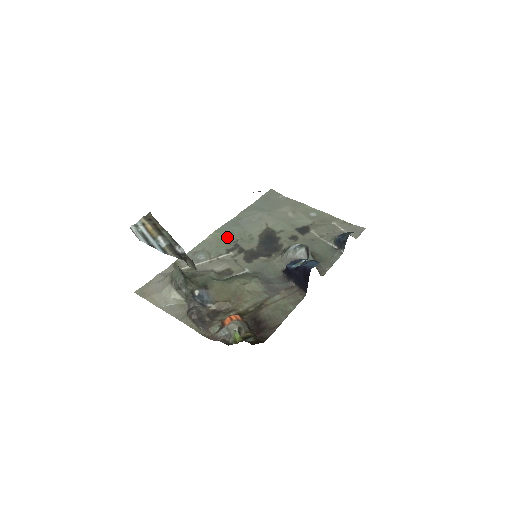
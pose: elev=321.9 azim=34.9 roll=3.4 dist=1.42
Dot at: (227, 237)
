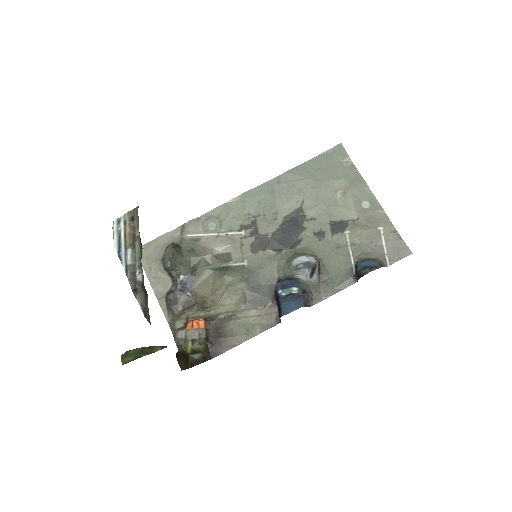
Dot at: (250, 207)
